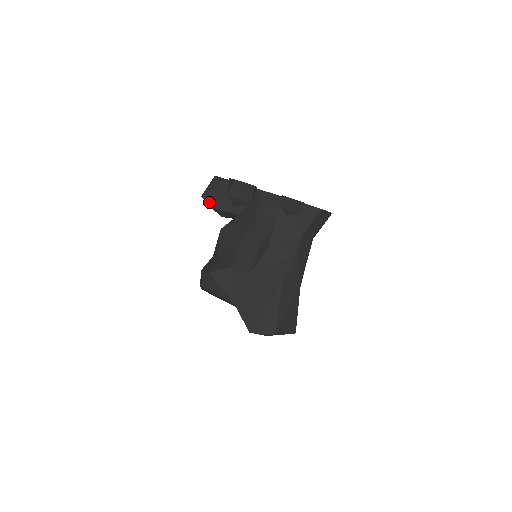
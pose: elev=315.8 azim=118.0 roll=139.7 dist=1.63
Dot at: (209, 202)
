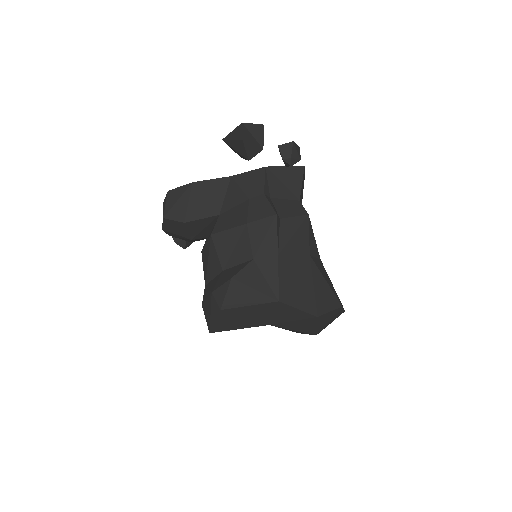
Dot at: (177, 218)
